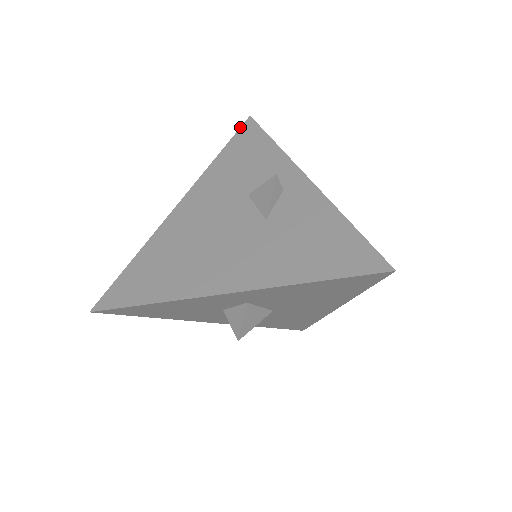
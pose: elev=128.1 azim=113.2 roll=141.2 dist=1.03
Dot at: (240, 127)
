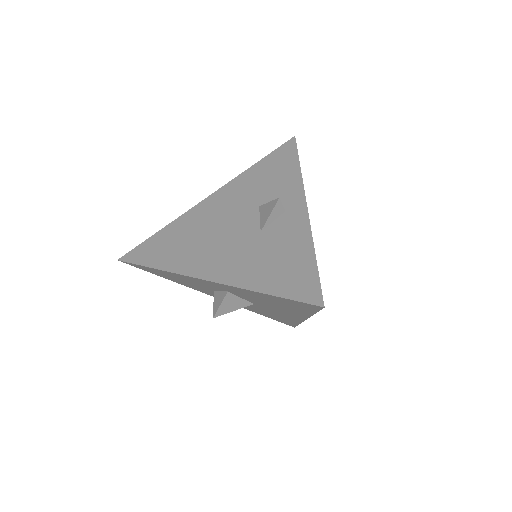
Dot at: (283, 144)
